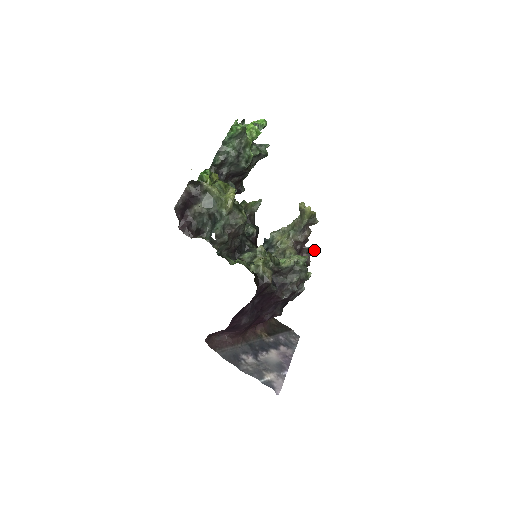
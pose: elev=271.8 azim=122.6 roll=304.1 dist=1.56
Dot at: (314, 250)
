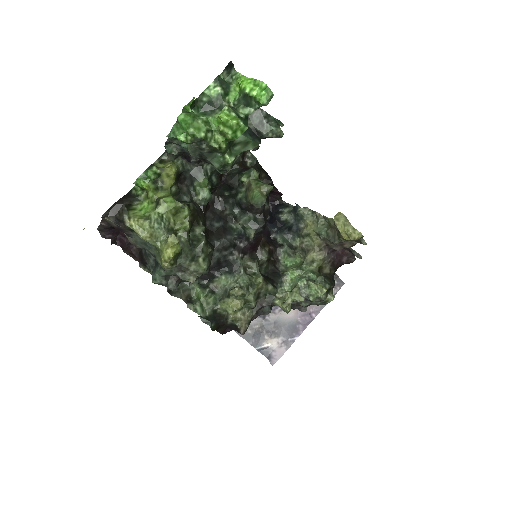
Dot at: (359, 258)
